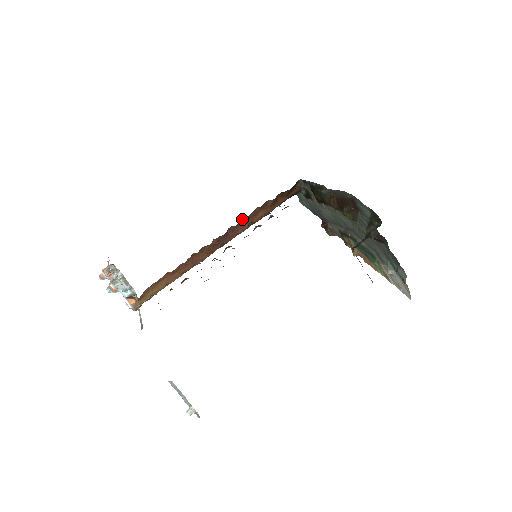
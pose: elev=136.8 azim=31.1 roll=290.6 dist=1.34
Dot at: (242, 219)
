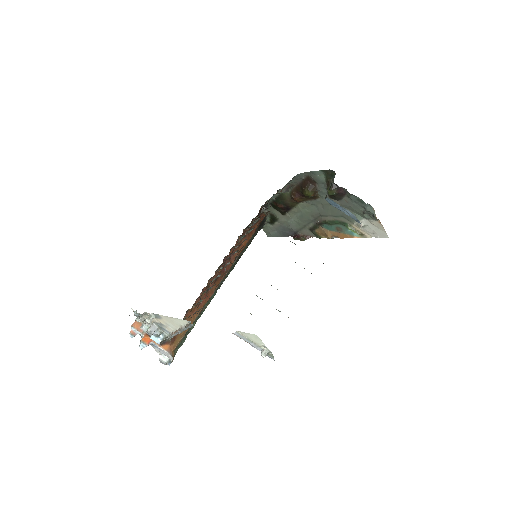
Dot at: (231, 249)
